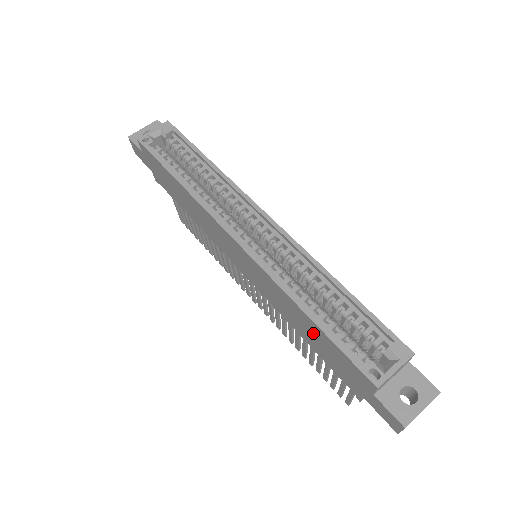
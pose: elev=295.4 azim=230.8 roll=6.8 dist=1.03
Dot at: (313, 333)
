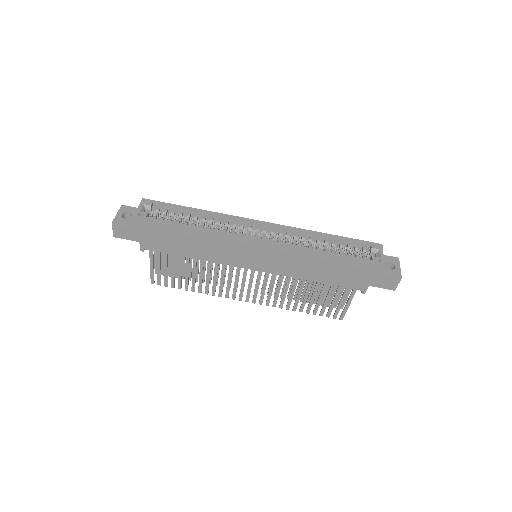
Dot at: (331, 266)
